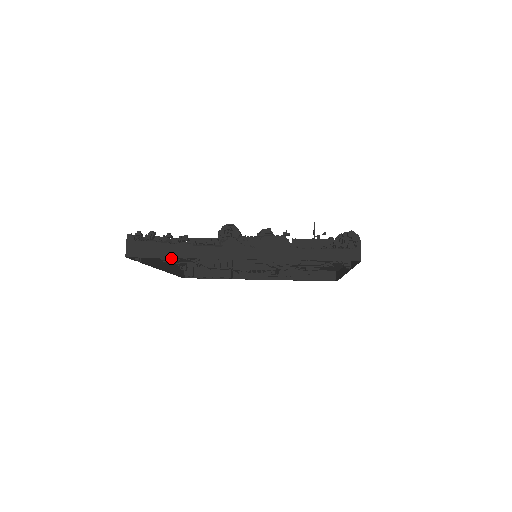
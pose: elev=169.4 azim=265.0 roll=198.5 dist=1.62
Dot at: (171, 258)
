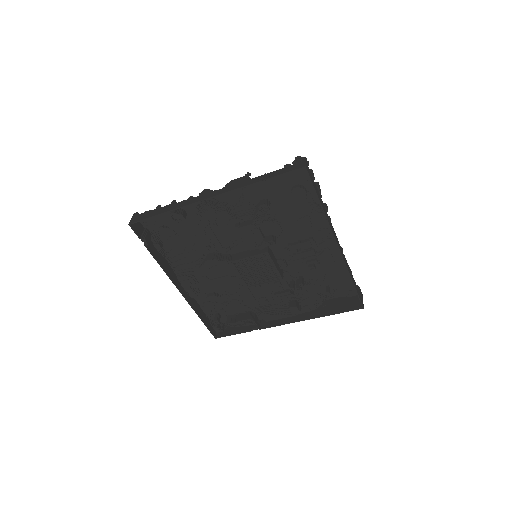
Dot at: (185, 274)
